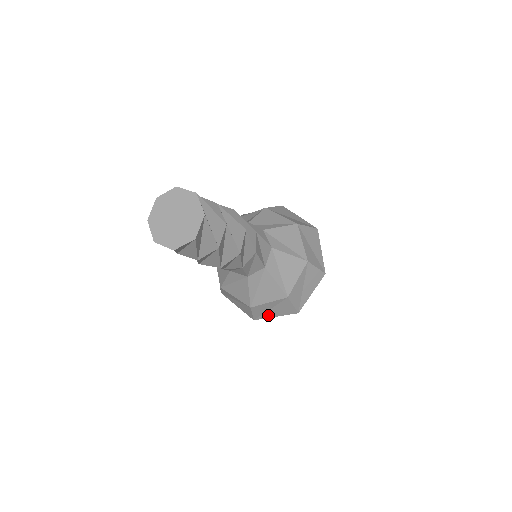
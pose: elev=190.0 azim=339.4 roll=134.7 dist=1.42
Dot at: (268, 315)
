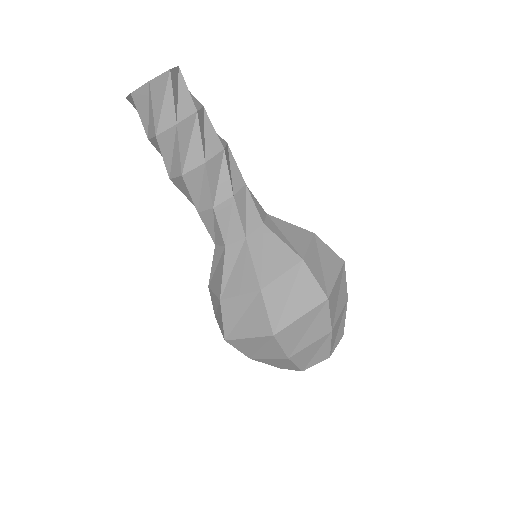
Dot at: (290, 315)
